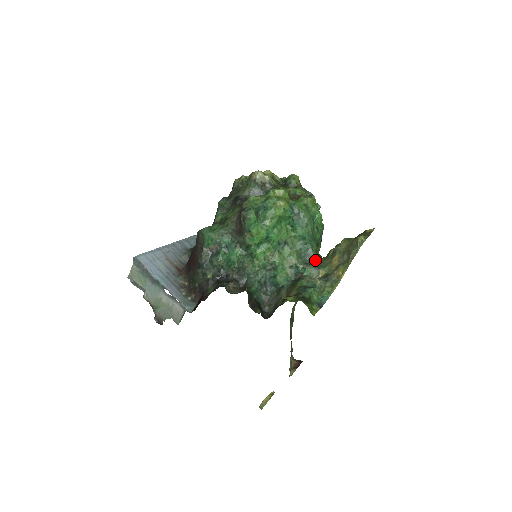
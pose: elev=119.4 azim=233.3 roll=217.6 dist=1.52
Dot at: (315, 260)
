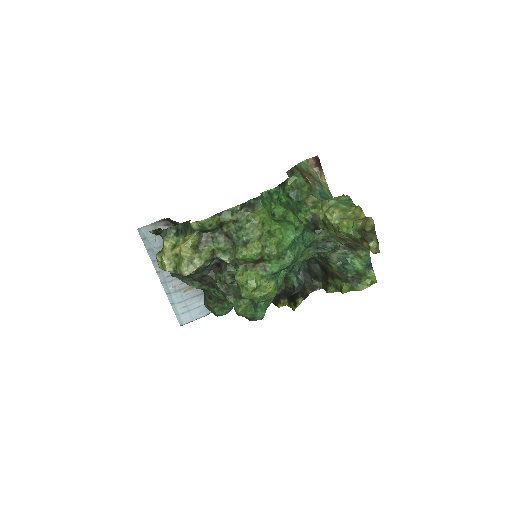
Dot at: (322, 240)
